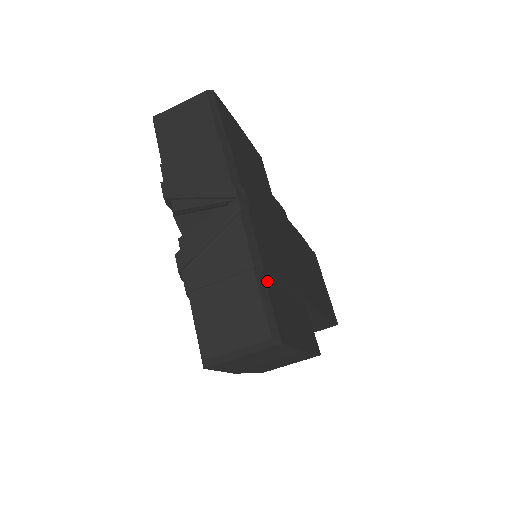
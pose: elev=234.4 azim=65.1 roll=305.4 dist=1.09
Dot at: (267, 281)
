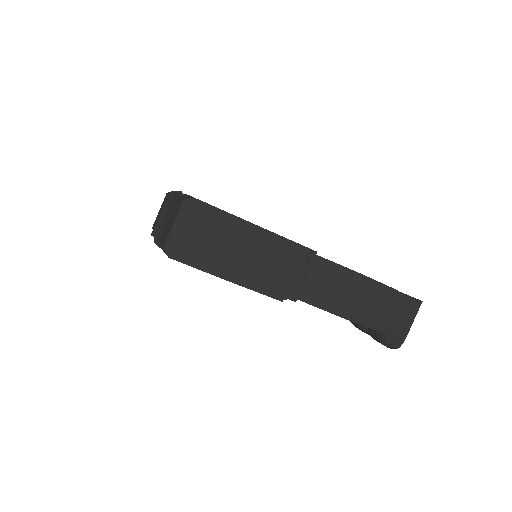
Dot at: occluded
